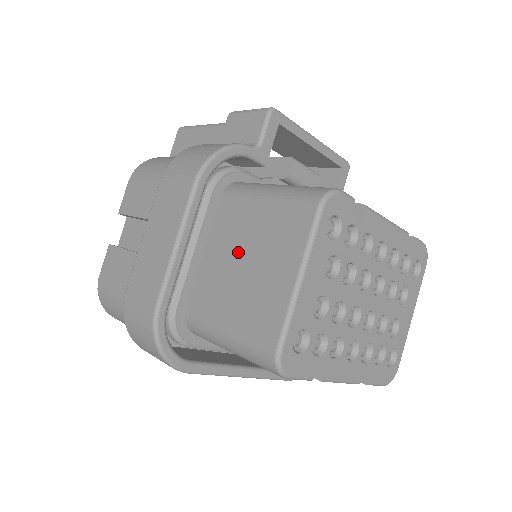
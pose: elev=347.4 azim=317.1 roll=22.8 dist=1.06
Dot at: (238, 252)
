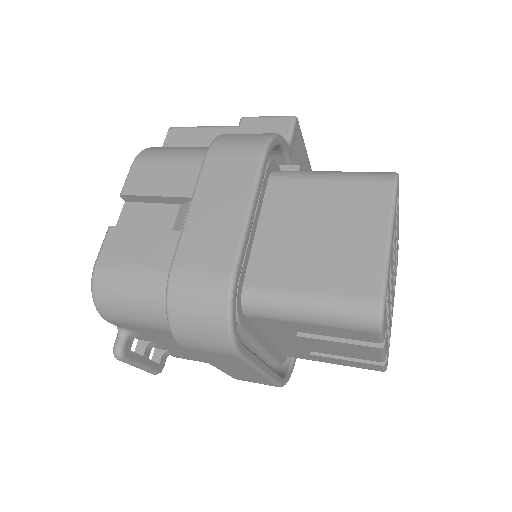
Dot at: (307, 224)
